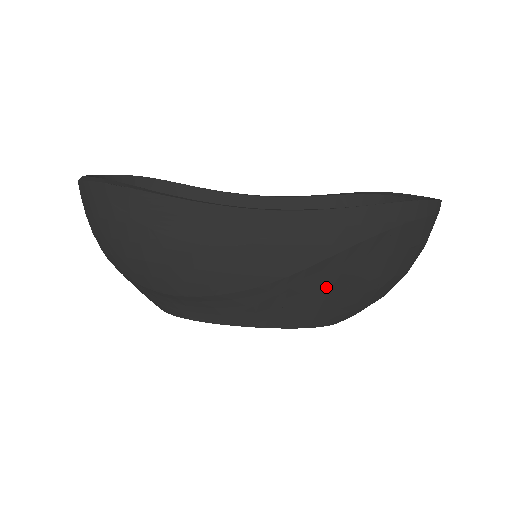
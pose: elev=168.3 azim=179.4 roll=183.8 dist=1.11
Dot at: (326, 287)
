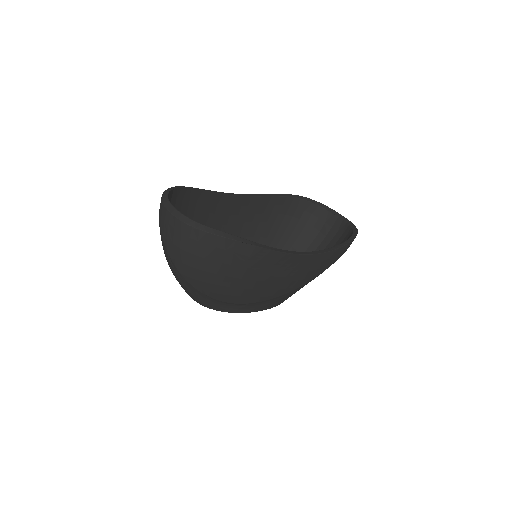
Dot at: occluded
